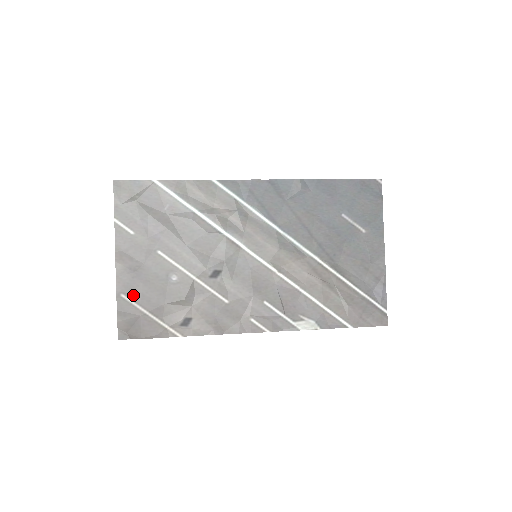
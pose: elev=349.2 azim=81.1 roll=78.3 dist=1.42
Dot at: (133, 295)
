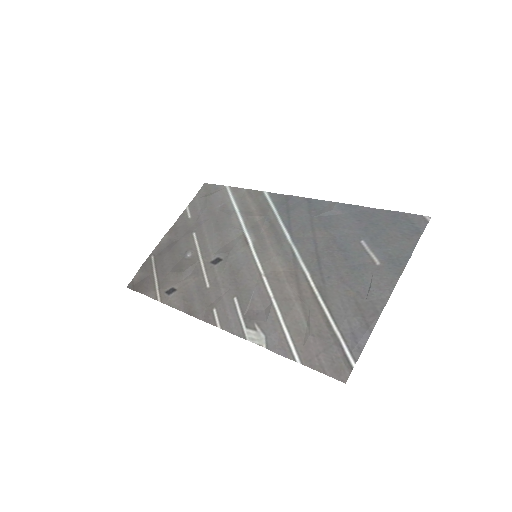
Dot at: (158, 258)
